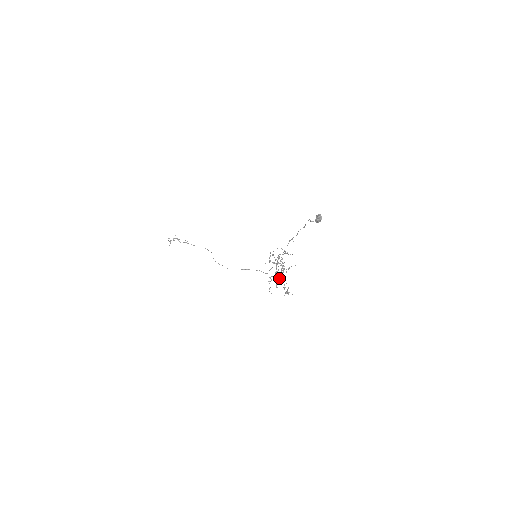
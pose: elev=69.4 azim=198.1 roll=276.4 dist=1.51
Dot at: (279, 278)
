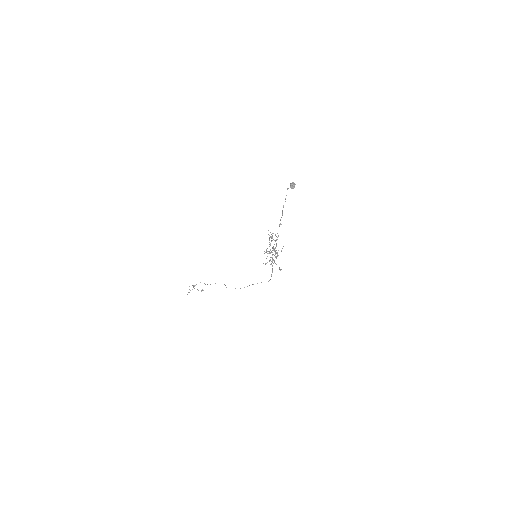
Dot at: occluded
